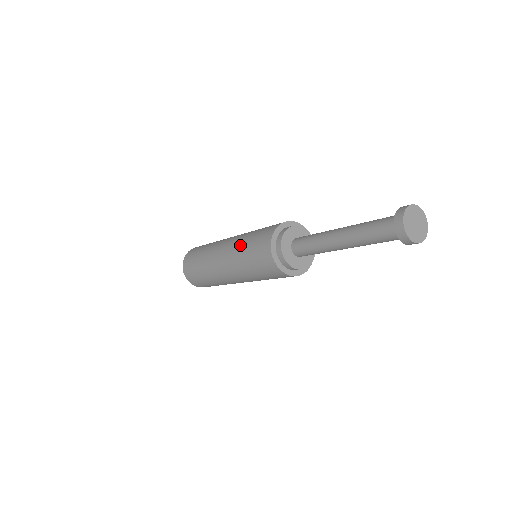
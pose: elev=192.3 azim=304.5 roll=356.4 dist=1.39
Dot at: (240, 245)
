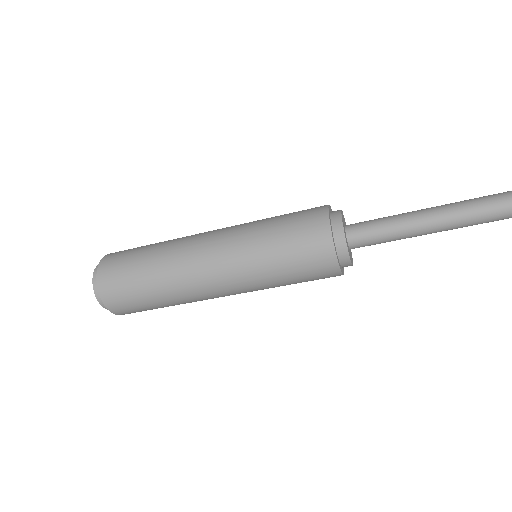
Dot at: (256, 225)
